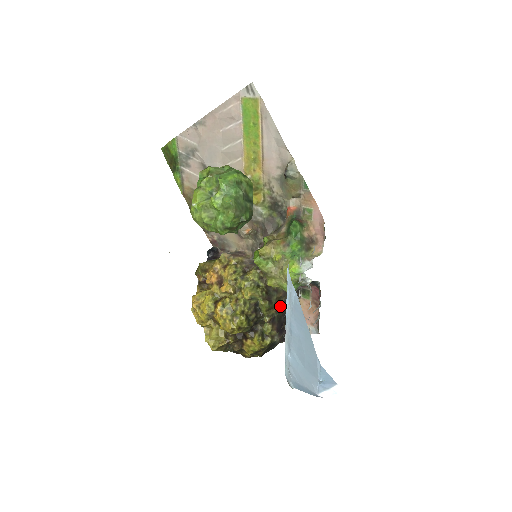
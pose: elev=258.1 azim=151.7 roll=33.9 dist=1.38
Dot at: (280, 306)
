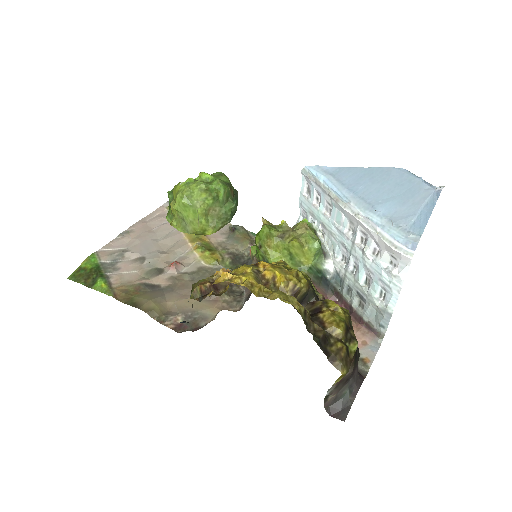
Dot at: occluded
